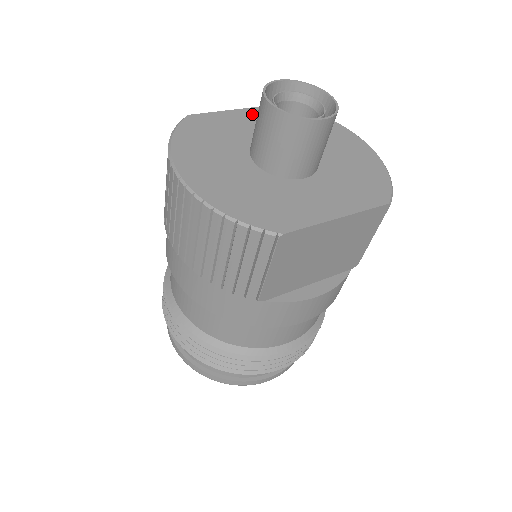
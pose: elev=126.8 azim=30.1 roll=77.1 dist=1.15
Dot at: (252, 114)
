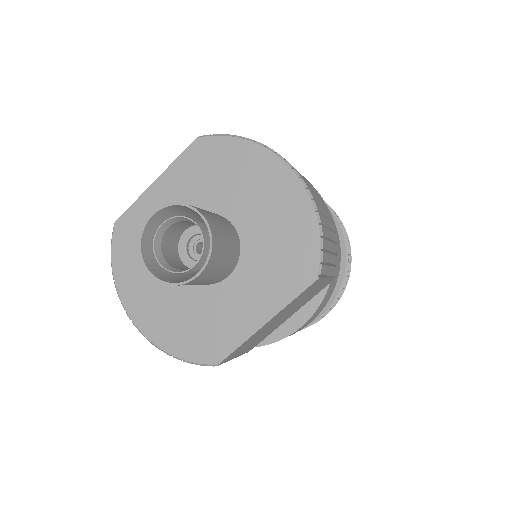
Dot at: (167, 184)
